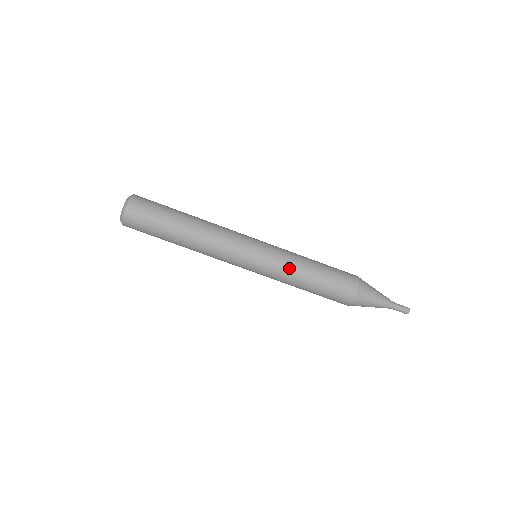
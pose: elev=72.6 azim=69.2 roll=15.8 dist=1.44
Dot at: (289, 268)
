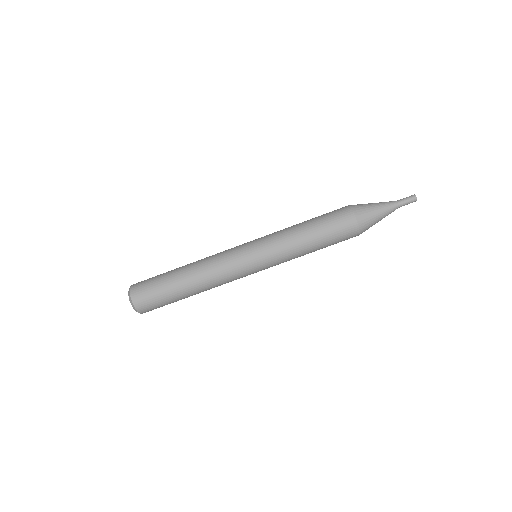
Dot at: (284, 240)
